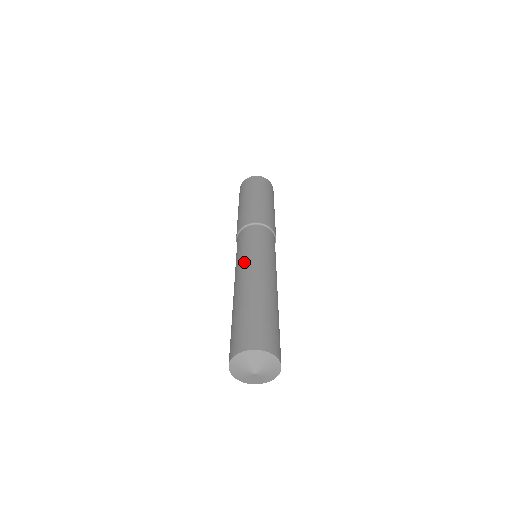
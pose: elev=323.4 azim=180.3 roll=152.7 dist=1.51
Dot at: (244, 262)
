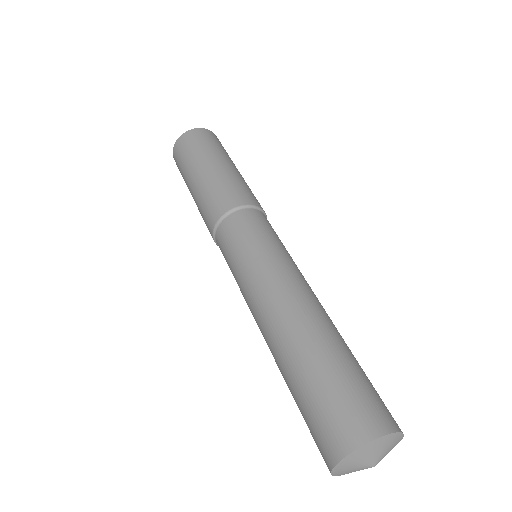
Dot at: (248, 293)
